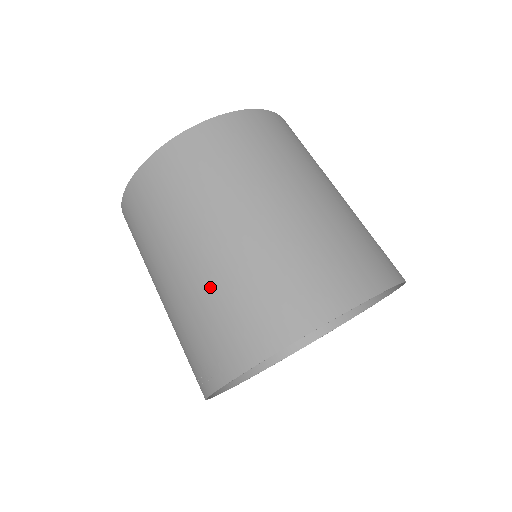
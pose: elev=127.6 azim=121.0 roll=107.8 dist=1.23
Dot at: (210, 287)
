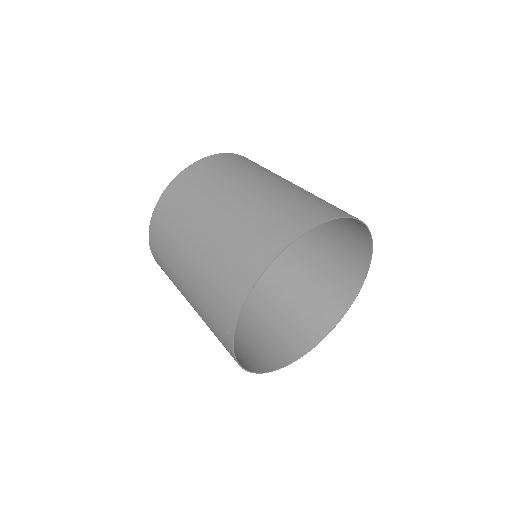
Dot at: (219, 242)
